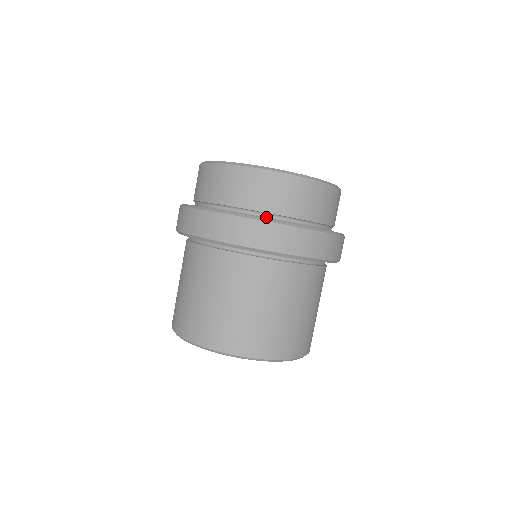
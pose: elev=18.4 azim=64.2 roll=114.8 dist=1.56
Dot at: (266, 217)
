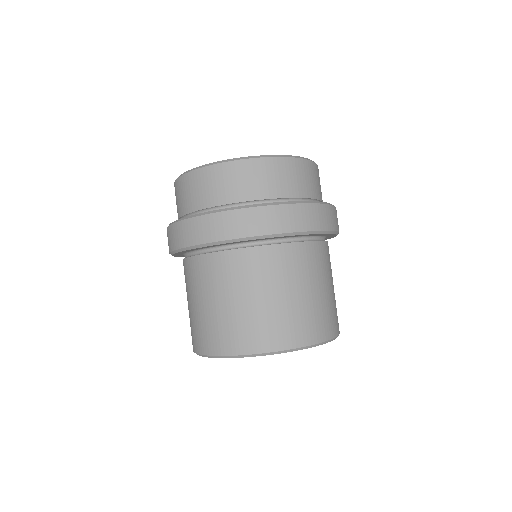
Dot at: occluded
